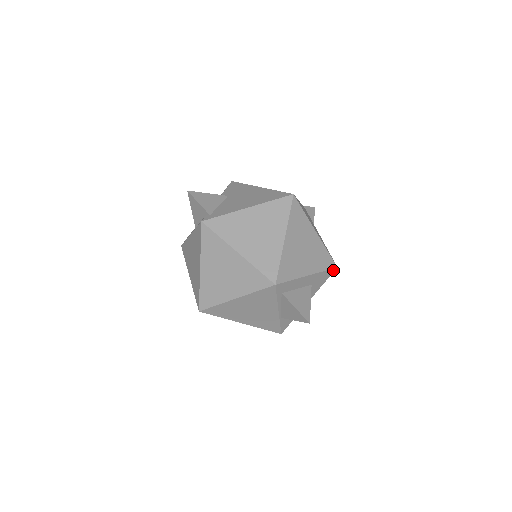
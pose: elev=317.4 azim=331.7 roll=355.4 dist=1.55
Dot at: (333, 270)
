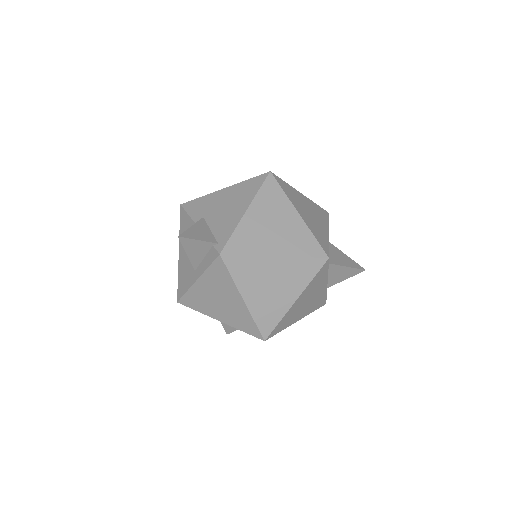
Dot at: occluded
